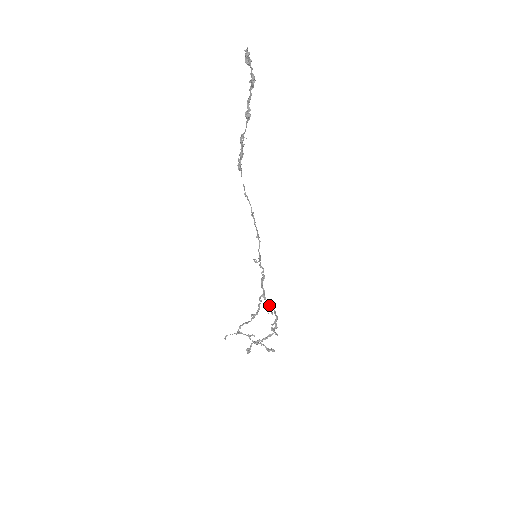
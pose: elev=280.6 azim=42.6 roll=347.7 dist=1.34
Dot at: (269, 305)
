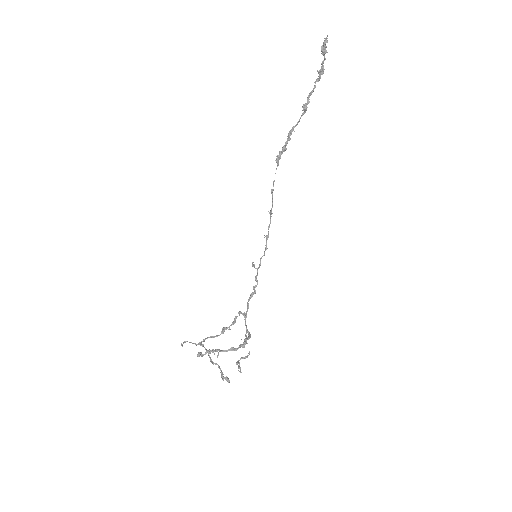
Dot at: occluded
